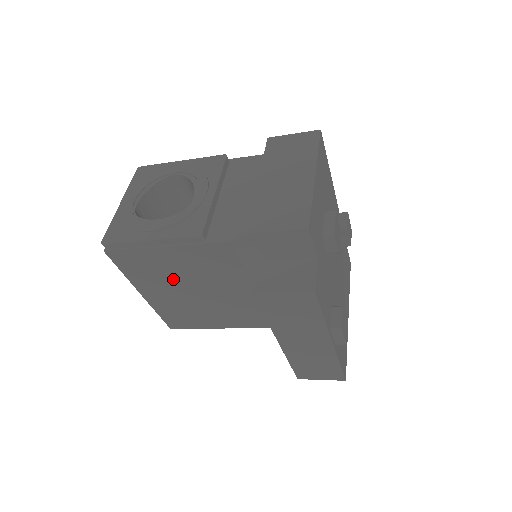
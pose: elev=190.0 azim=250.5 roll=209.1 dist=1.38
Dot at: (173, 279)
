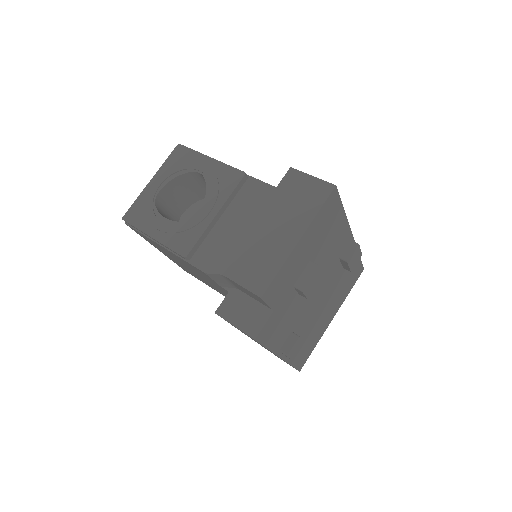
Dot at: occluded
